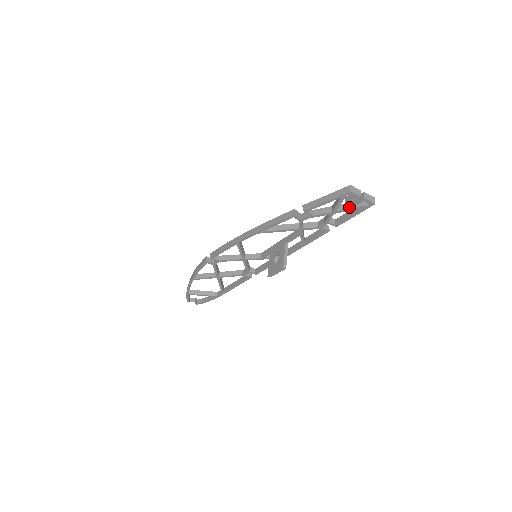
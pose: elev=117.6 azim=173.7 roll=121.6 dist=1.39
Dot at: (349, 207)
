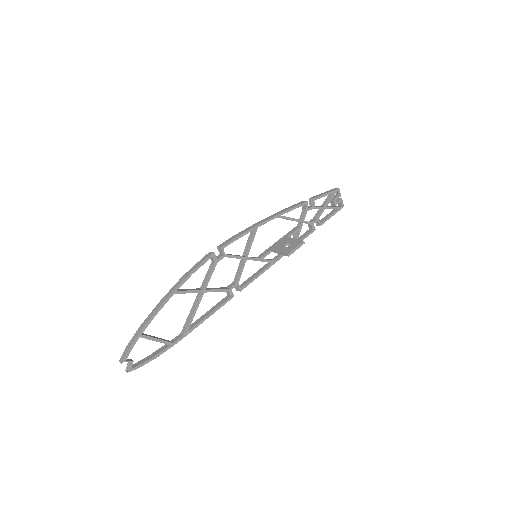
Dot at: (332, 206)
